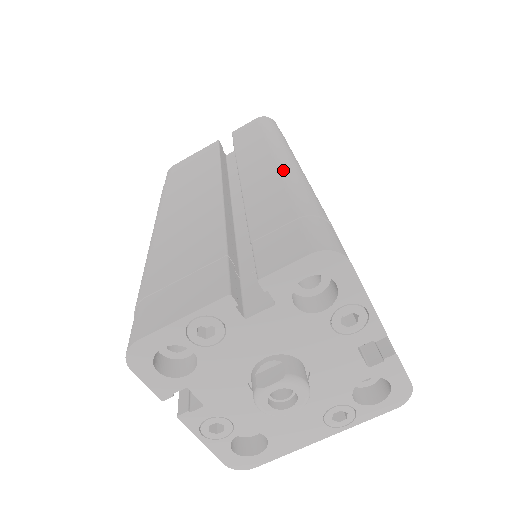
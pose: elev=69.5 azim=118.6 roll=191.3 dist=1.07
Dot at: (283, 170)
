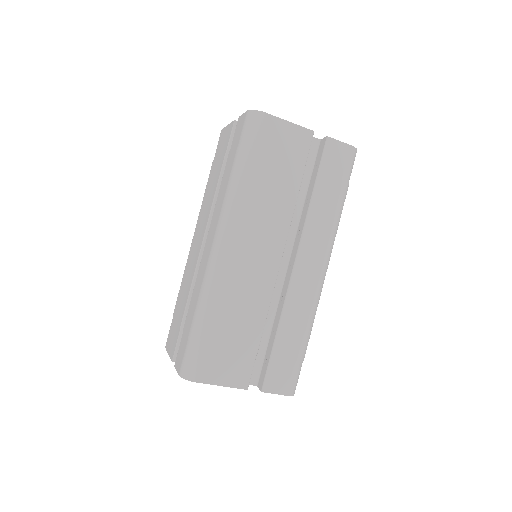
Dot at: (316, 293)
